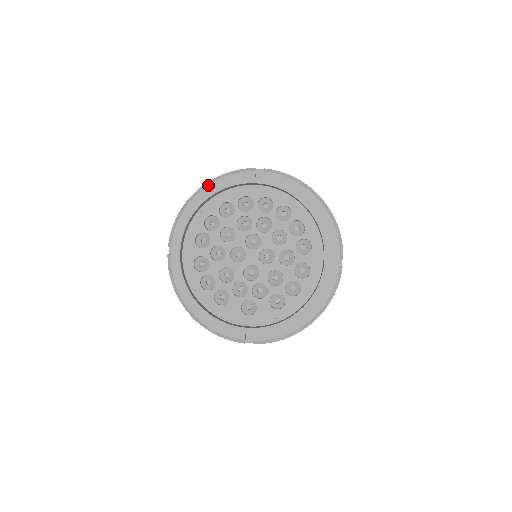
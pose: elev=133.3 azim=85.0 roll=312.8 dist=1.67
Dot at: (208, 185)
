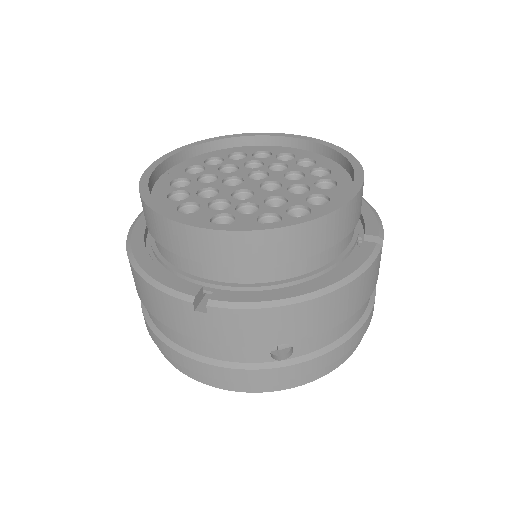
Dot at: occluded
